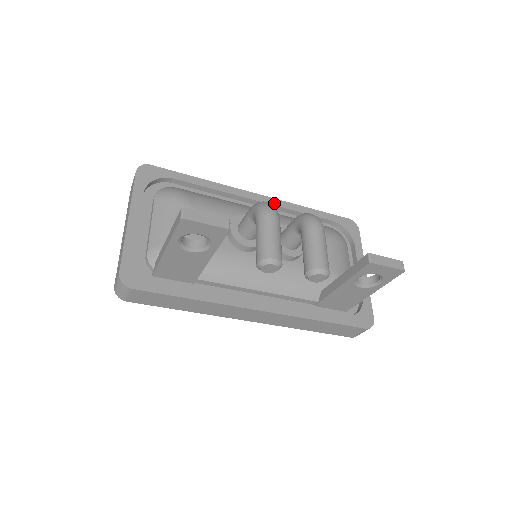
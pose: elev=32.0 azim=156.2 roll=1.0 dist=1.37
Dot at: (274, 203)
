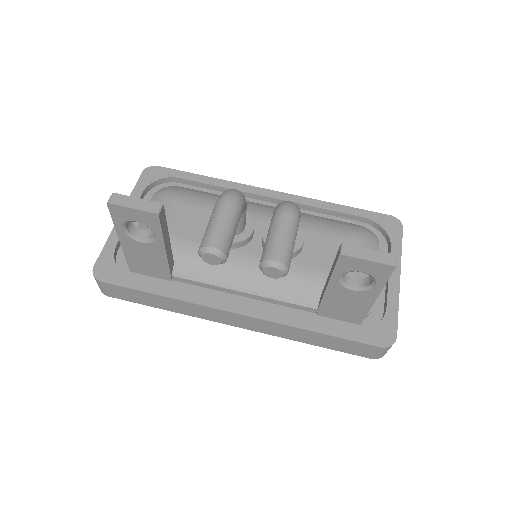
Dot at: (290, 199)
